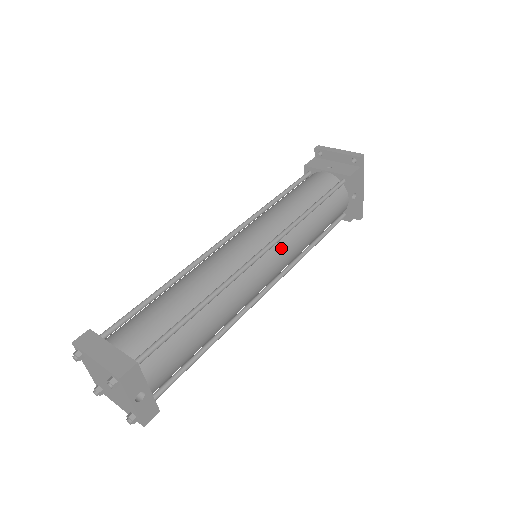
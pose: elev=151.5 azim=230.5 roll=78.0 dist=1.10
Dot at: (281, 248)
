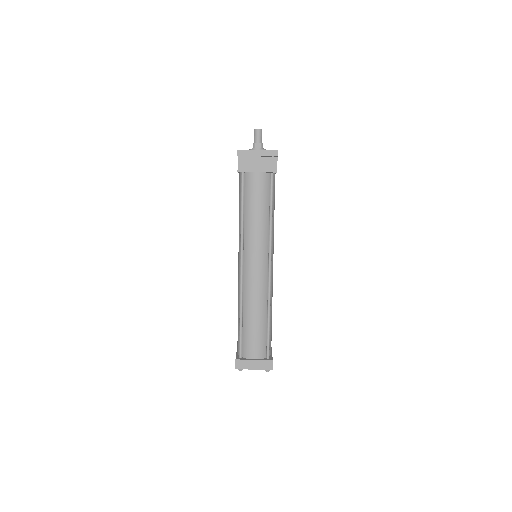
Dot at: (272, 251)
